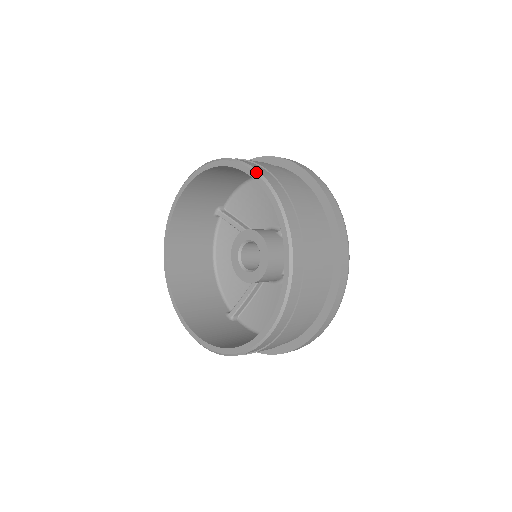
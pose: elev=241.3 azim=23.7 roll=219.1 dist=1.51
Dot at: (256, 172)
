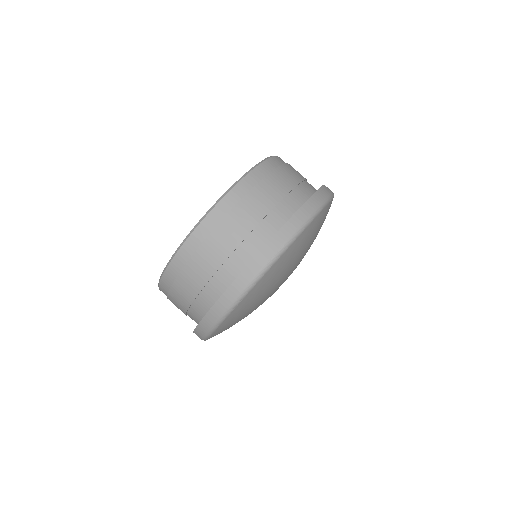
Dot at: occluded
